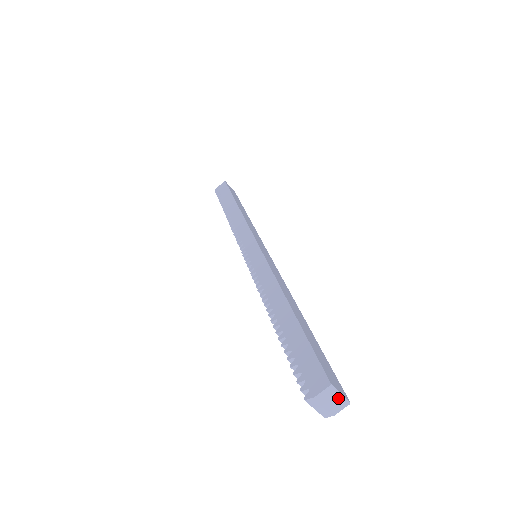
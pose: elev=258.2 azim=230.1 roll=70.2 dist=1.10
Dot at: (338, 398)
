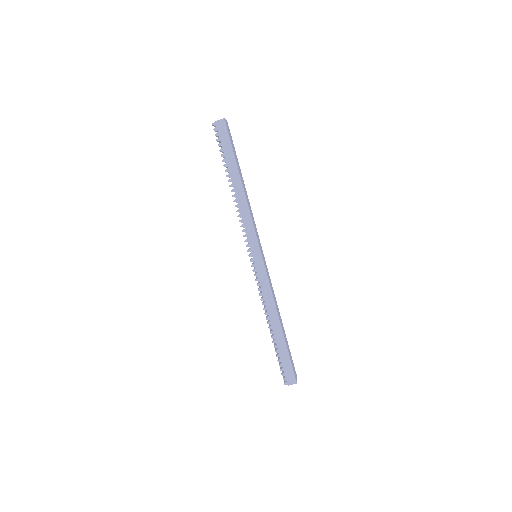
Dot at: occluded
